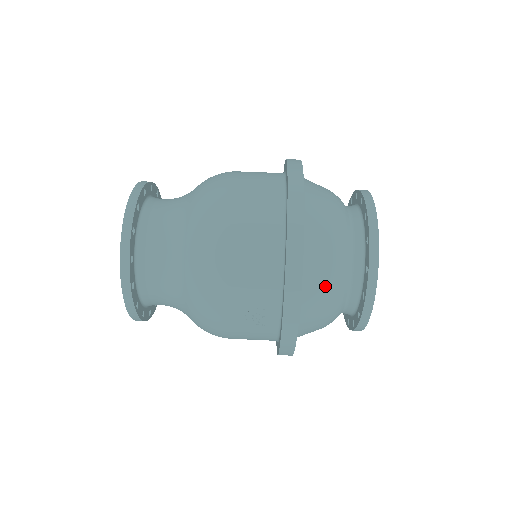
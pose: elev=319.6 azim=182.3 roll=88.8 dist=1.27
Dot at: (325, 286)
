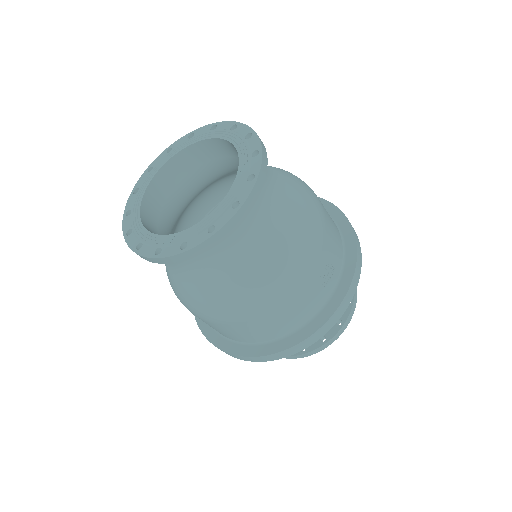
Dot at: occluded
